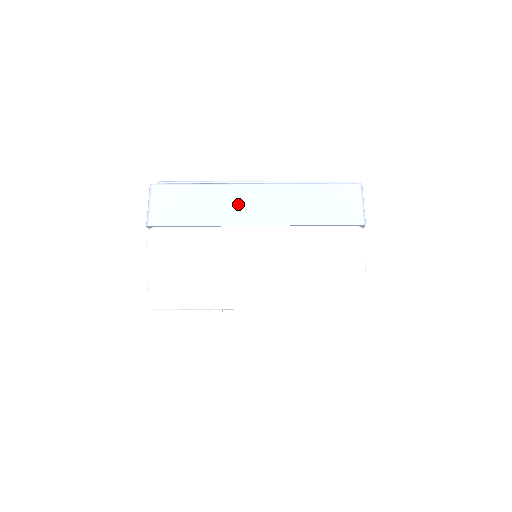
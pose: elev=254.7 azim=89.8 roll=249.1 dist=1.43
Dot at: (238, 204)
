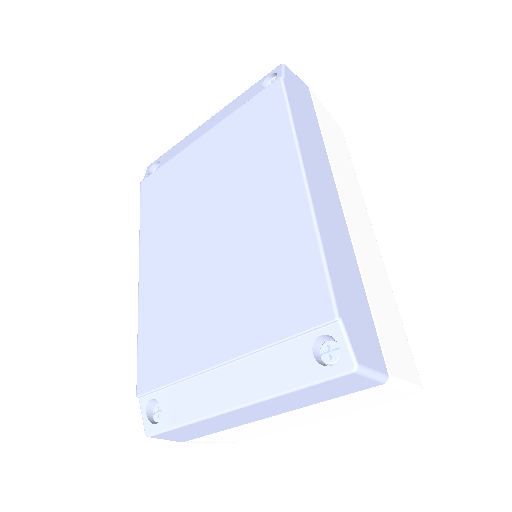
Dot at: (236, 419)
